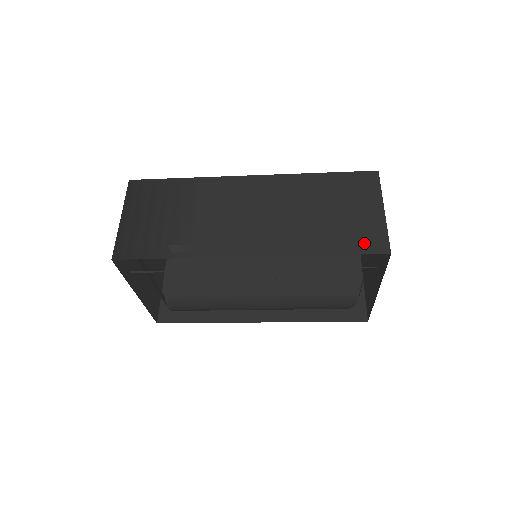
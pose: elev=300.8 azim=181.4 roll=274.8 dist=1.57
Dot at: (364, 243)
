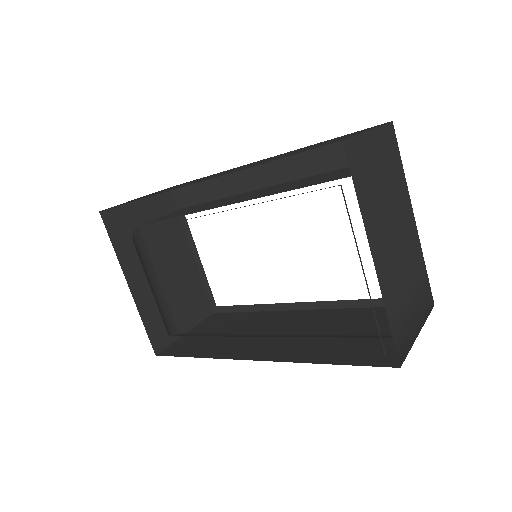
Dot at: occluded
